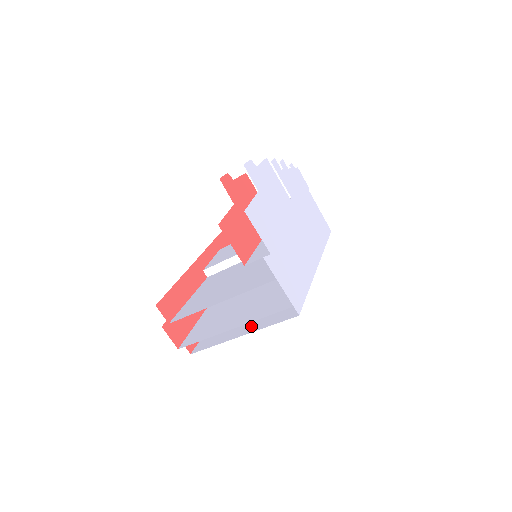
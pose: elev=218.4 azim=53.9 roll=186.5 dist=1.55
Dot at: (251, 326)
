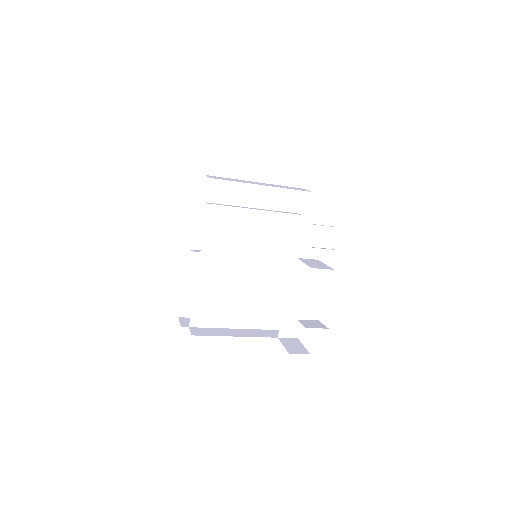
Dot at: occluded
